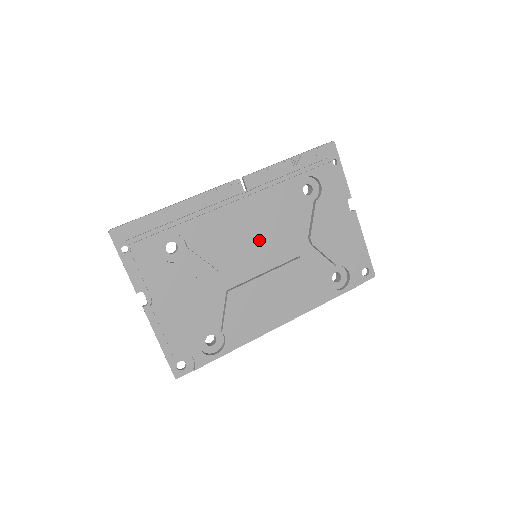
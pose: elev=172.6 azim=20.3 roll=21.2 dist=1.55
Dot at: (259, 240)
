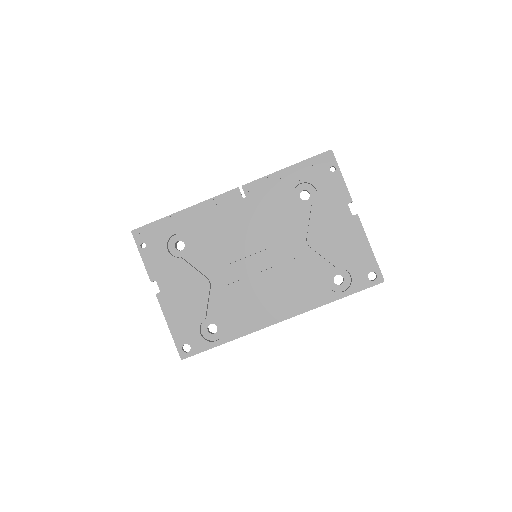
Dot at: (255, 241)
